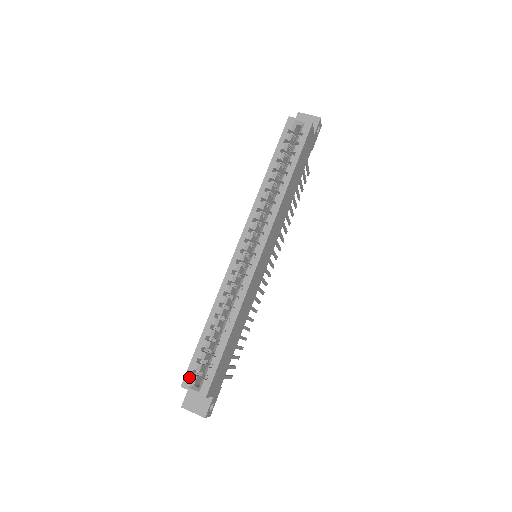
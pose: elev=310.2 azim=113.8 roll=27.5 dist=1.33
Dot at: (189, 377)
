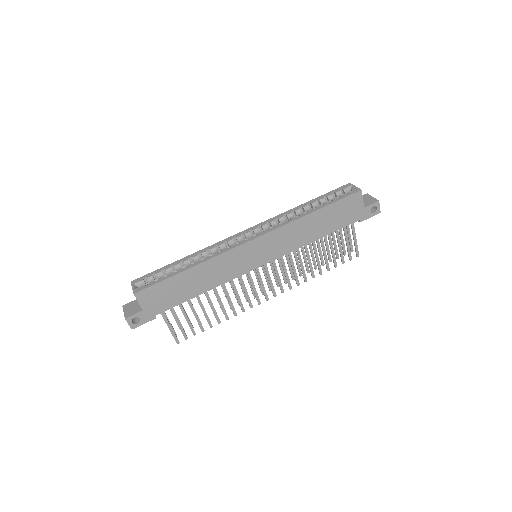
Dot at: (140, 279)
